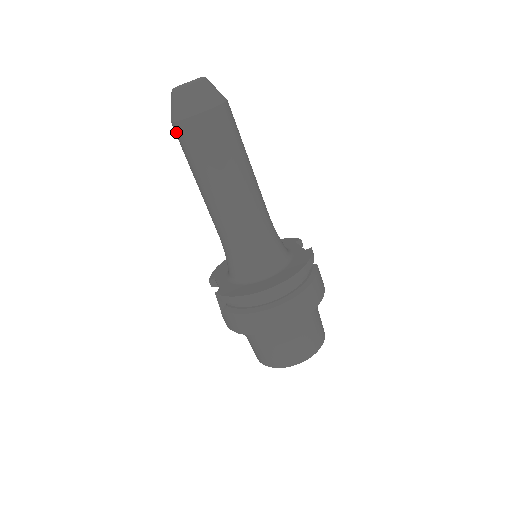
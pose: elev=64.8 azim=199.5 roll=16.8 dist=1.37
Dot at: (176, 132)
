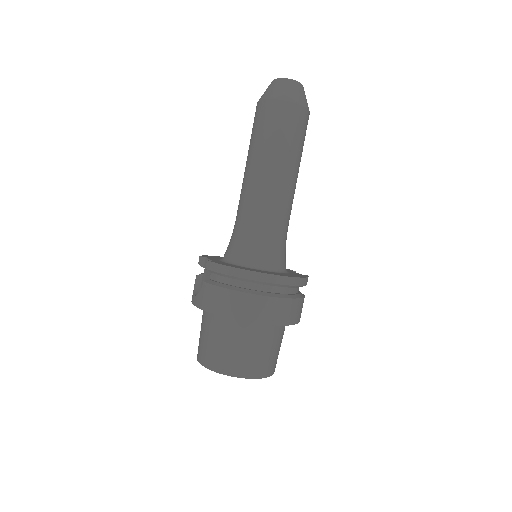
Dot at: (259, 109)
